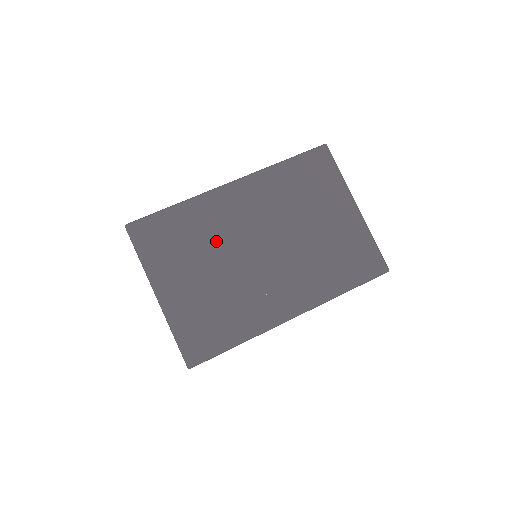
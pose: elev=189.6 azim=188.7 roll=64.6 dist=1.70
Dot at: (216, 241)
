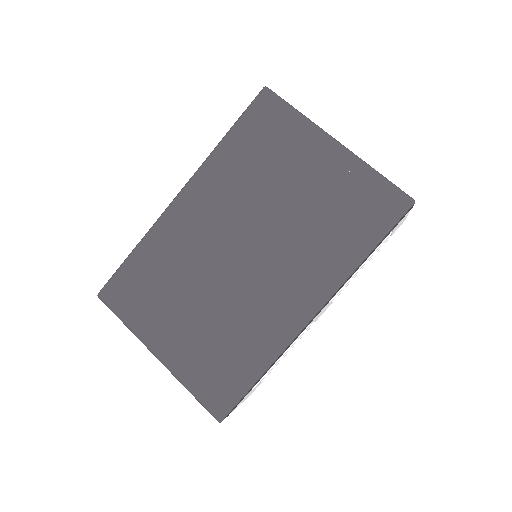
Dot at: (190, 268)
